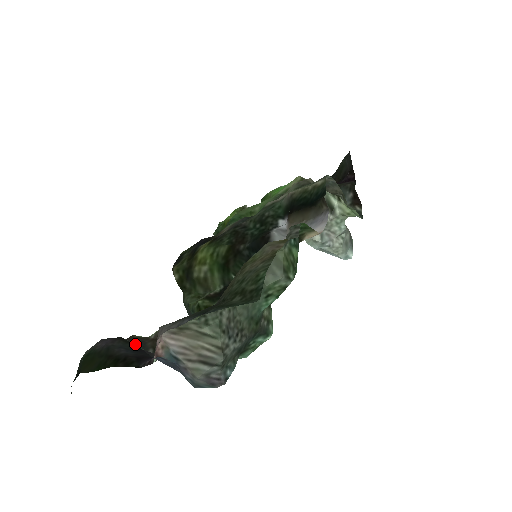
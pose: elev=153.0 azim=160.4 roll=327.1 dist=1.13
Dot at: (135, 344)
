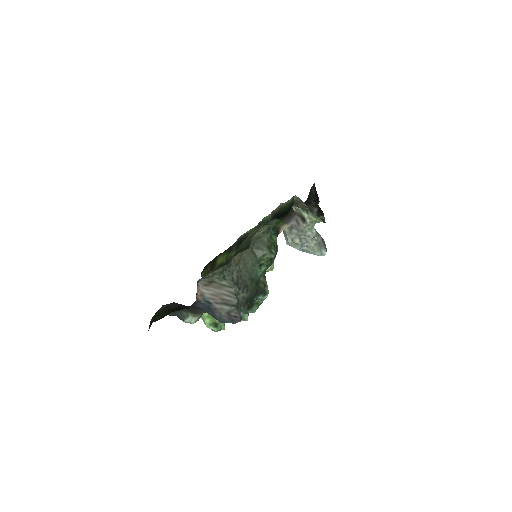
Dot at: occluded
